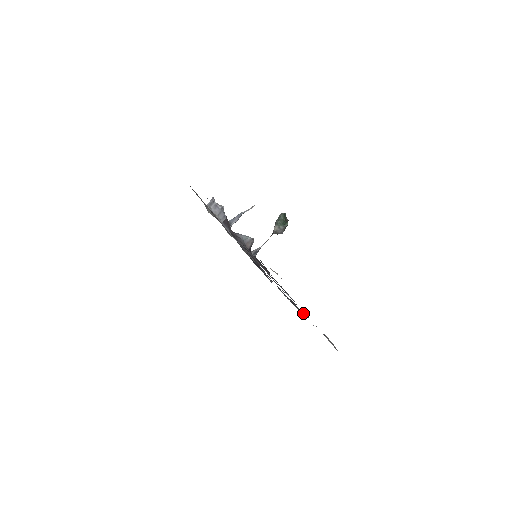
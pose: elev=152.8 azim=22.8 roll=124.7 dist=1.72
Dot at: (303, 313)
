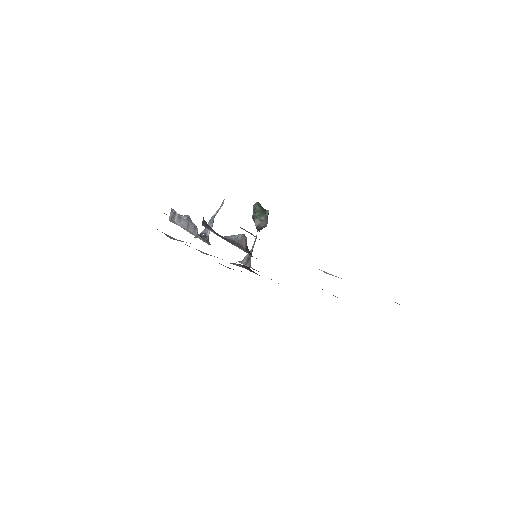
Dot at: occluded
